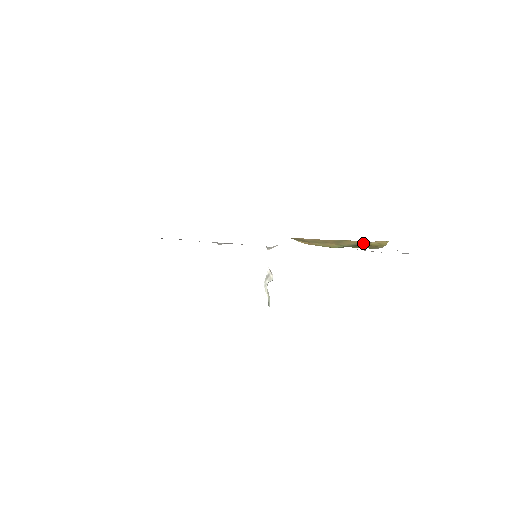
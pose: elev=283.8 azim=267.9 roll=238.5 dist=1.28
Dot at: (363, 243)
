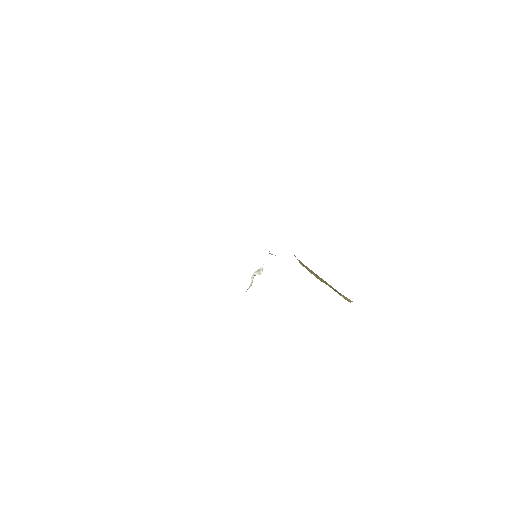
Dot at: (337, 291)
